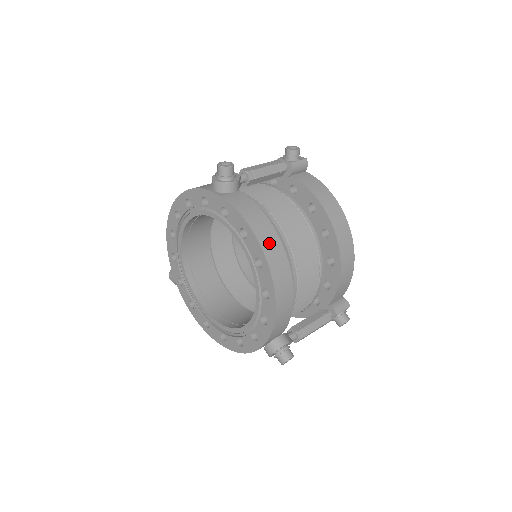
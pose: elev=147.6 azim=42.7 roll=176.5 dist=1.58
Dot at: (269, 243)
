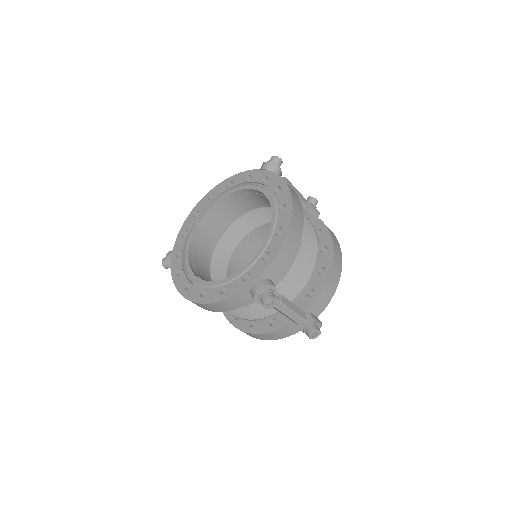
Dot at: (296, 199)
